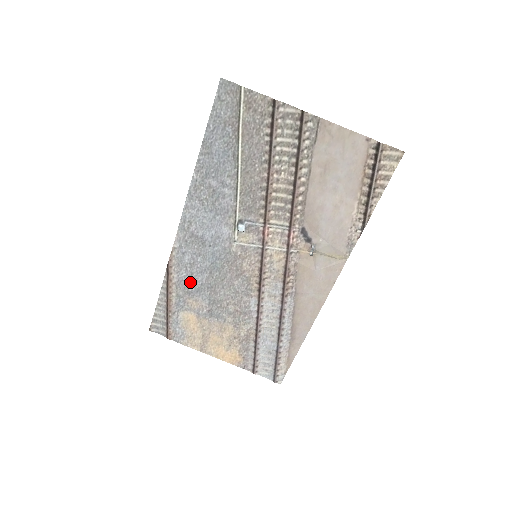
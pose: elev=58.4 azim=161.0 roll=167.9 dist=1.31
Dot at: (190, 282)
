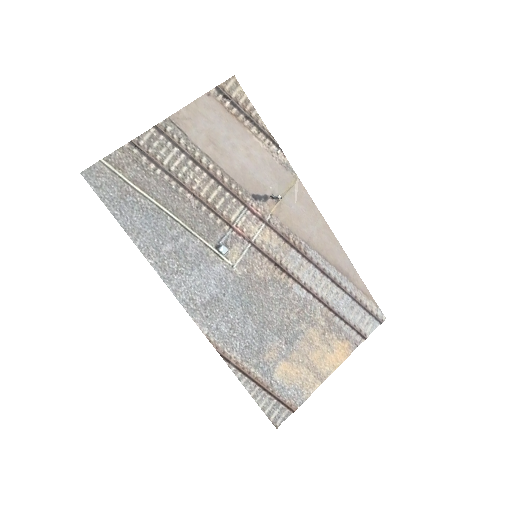
Dot at: (248, 342)
